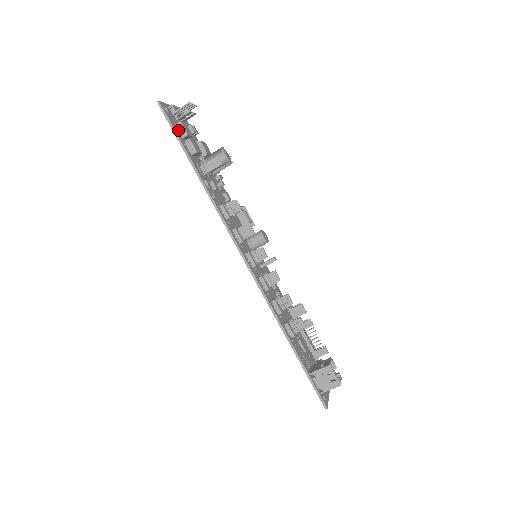
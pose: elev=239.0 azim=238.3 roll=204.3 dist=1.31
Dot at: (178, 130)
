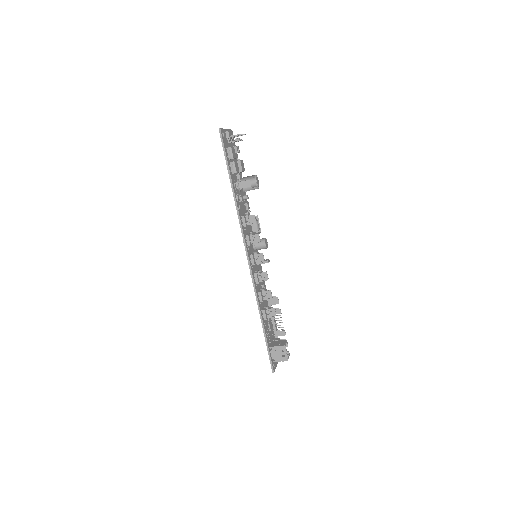
Dot at: (228, 152)
